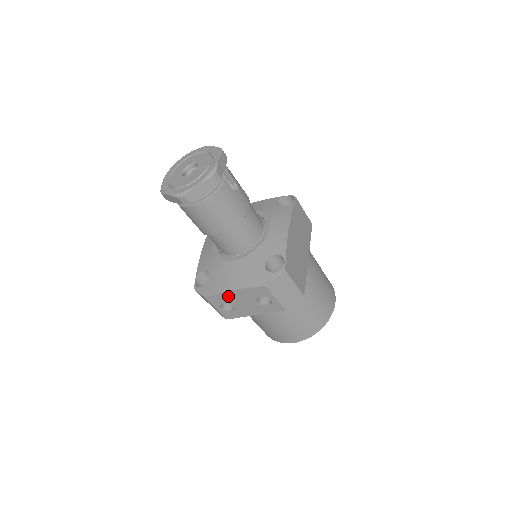
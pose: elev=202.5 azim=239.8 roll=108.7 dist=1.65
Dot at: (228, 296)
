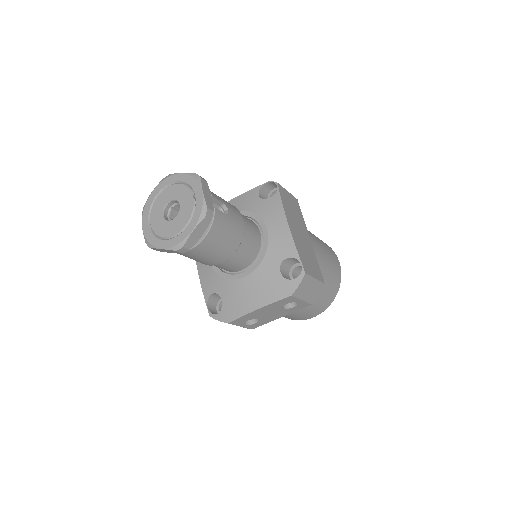
Dot at: (252, 315)
